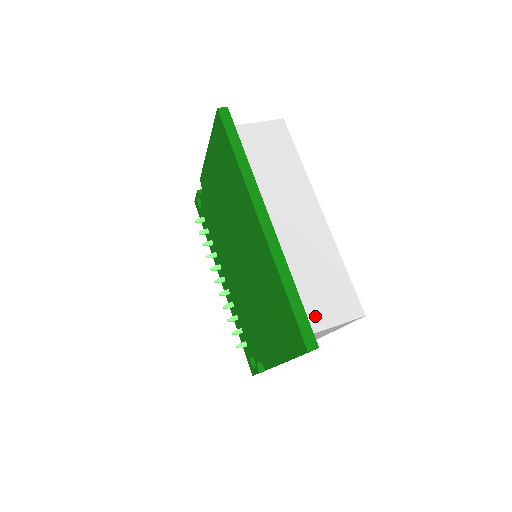
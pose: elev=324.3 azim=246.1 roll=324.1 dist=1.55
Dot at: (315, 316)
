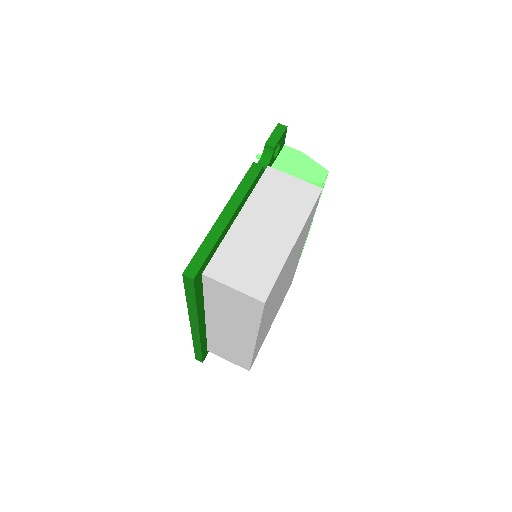
Dot at: (216, 352)
